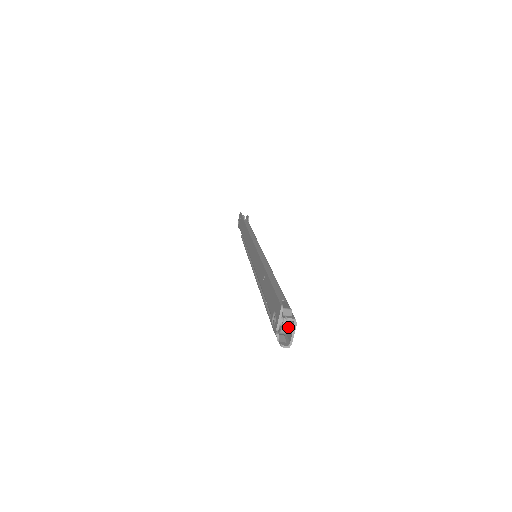
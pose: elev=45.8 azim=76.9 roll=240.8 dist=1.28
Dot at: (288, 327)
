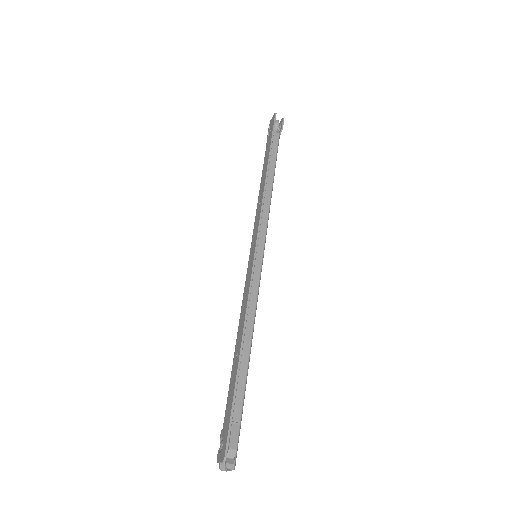
Dot at: occluded
